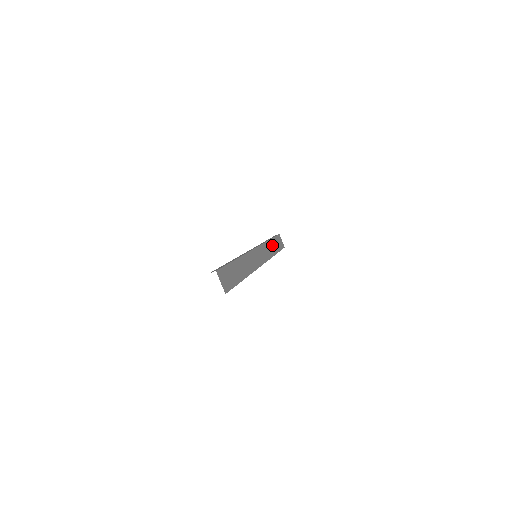
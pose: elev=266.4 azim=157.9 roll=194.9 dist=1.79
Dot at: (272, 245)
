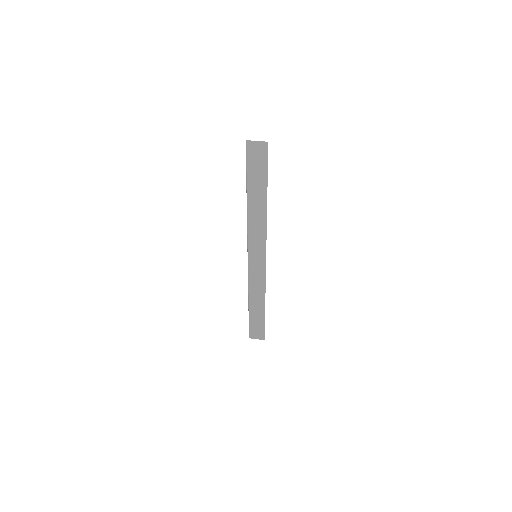
Dot at: occluded
